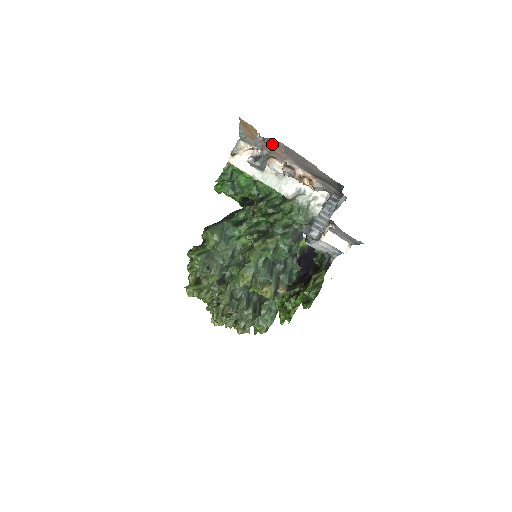
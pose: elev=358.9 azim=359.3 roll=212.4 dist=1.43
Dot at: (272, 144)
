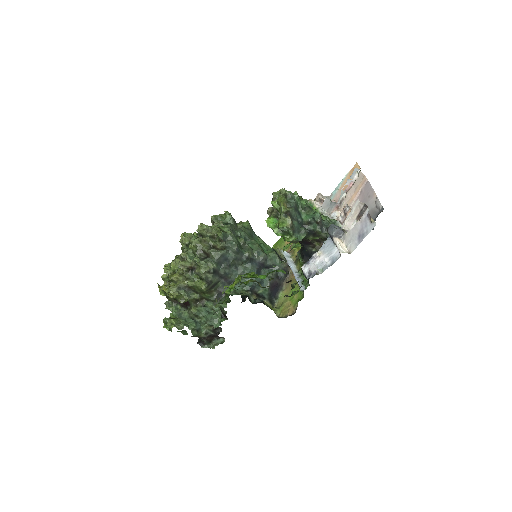
Dot at: (358, 184)
